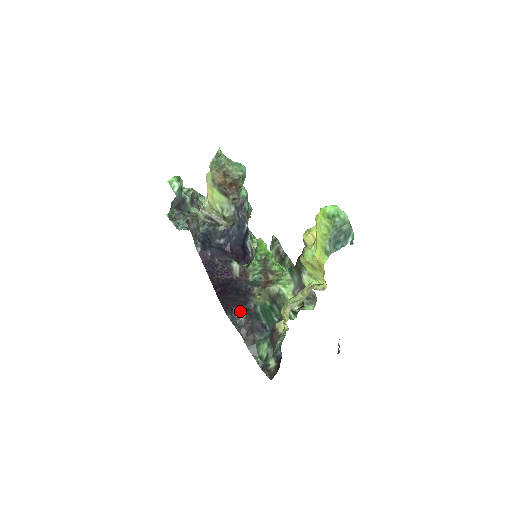
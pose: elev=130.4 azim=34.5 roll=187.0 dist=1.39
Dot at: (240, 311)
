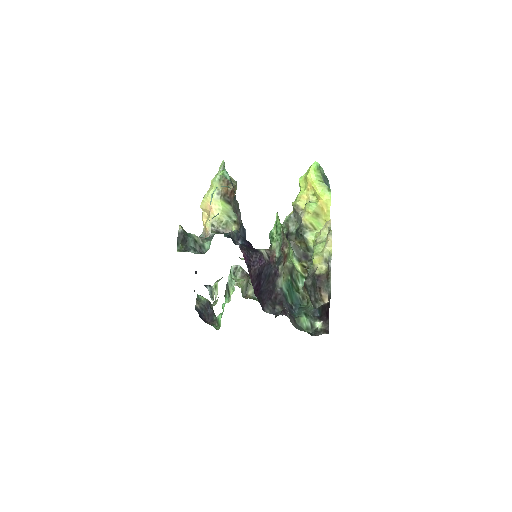
Dot at: (272, 302)
